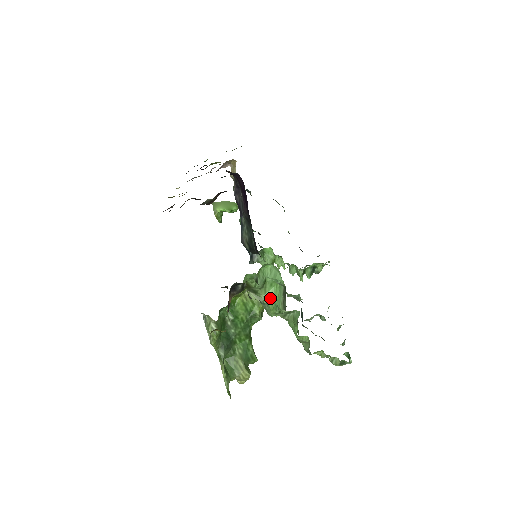
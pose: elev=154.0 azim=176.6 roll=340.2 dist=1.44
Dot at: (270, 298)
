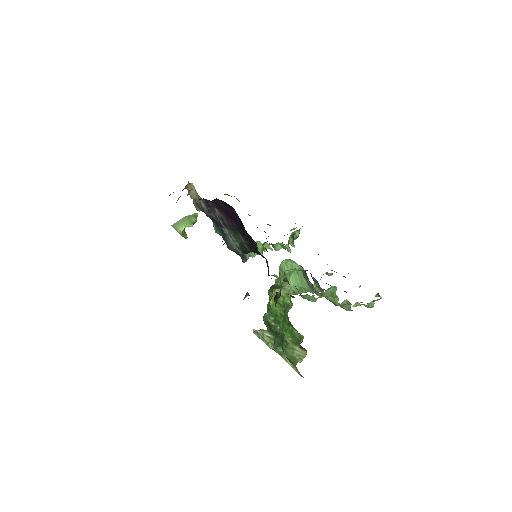
Dot at: (293, 285)
